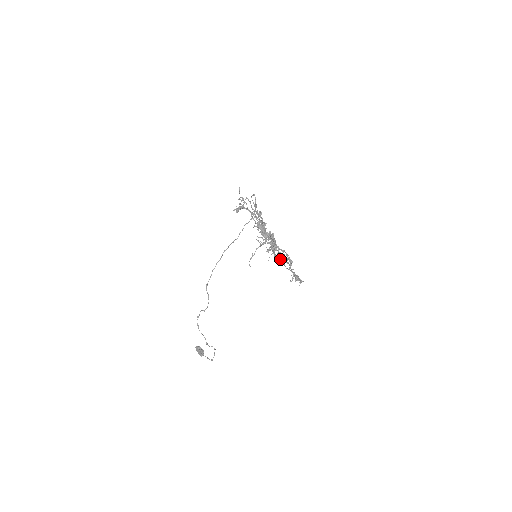
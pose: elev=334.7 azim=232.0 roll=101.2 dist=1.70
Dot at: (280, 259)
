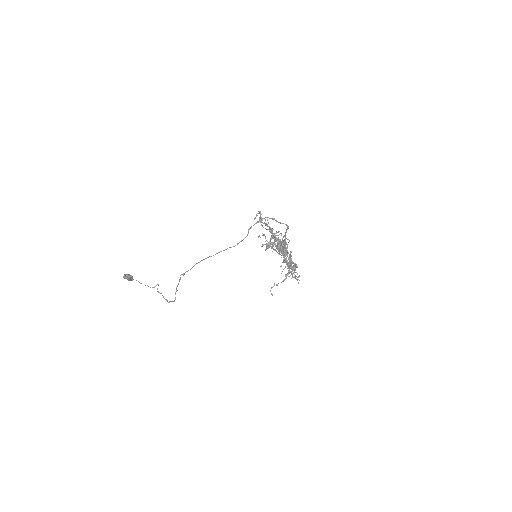
Dot at: occluded
